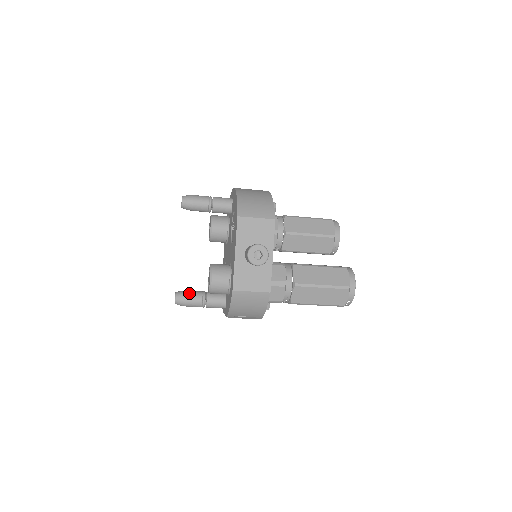
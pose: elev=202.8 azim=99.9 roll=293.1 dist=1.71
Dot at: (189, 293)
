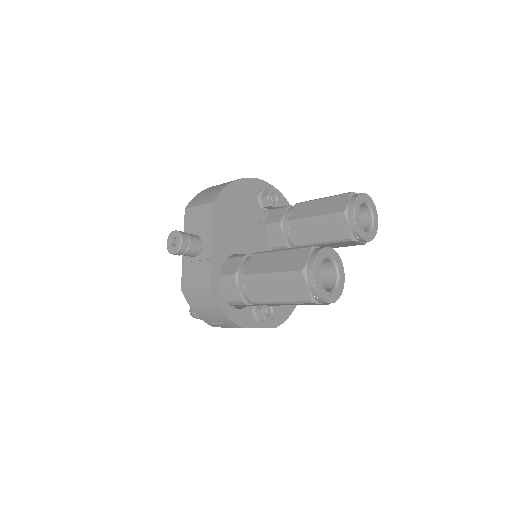
Dot at: occluded
